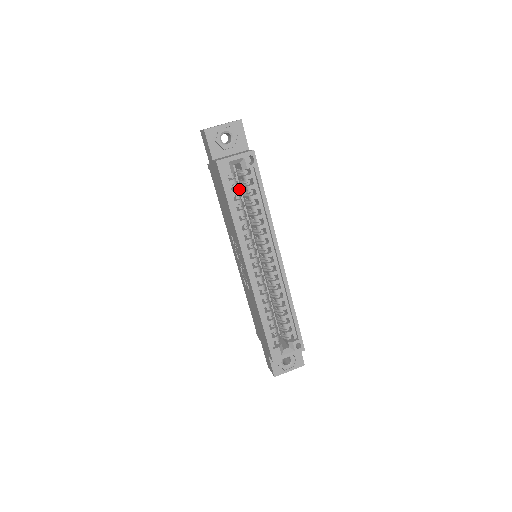
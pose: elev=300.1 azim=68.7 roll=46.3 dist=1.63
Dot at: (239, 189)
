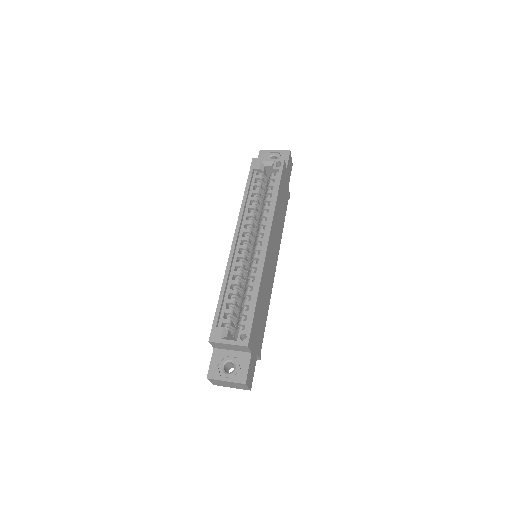
Dot at: occluded
